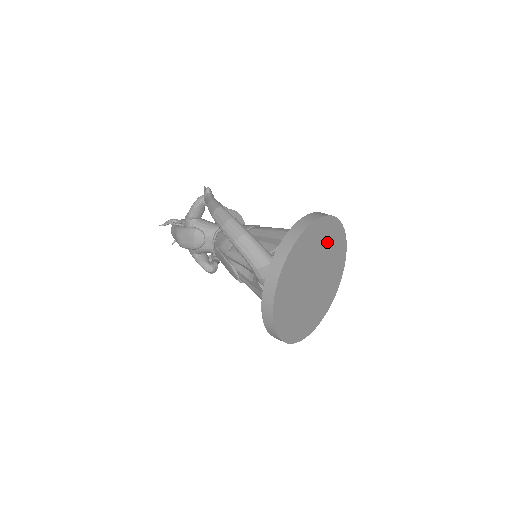
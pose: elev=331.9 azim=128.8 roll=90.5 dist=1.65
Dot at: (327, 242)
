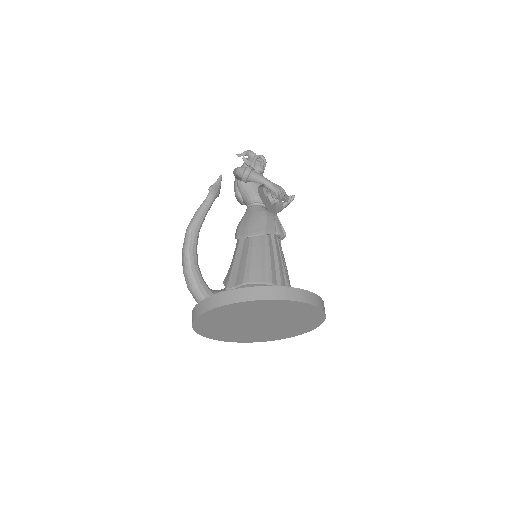
Dot at: (271, 309)
